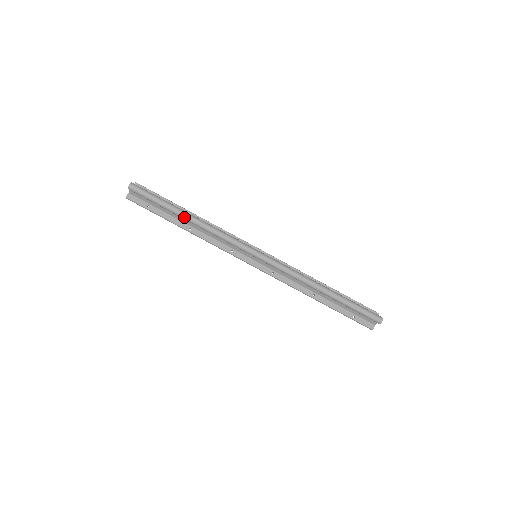
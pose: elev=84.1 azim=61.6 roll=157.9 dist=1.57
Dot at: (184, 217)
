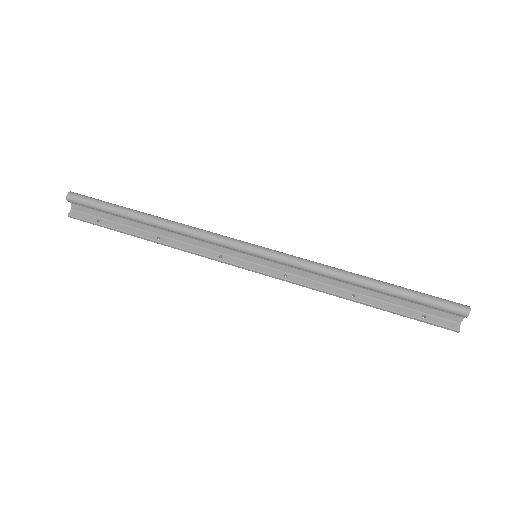
Dot at: (145, 220)
